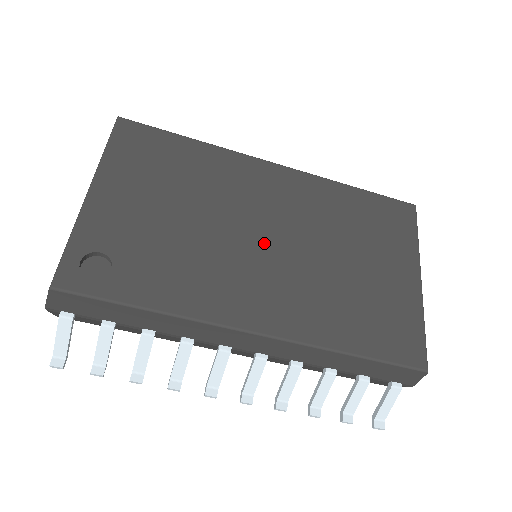
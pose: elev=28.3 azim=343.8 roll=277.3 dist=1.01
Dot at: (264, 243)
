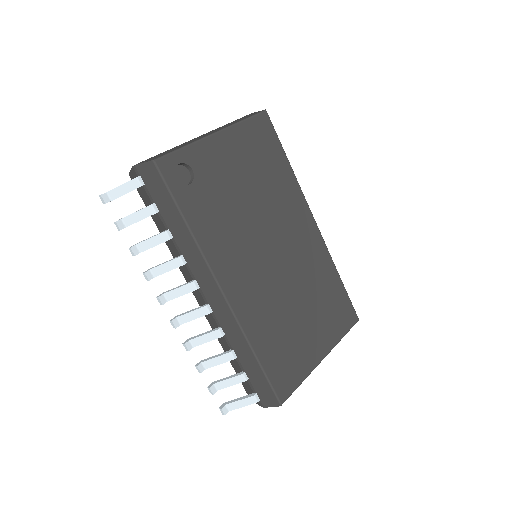
Dot at: (270, 254)
